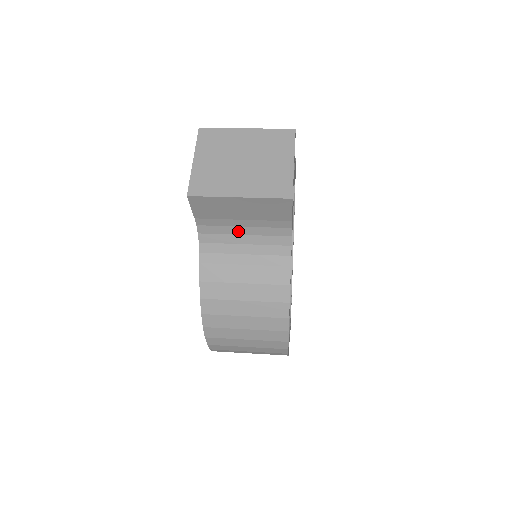
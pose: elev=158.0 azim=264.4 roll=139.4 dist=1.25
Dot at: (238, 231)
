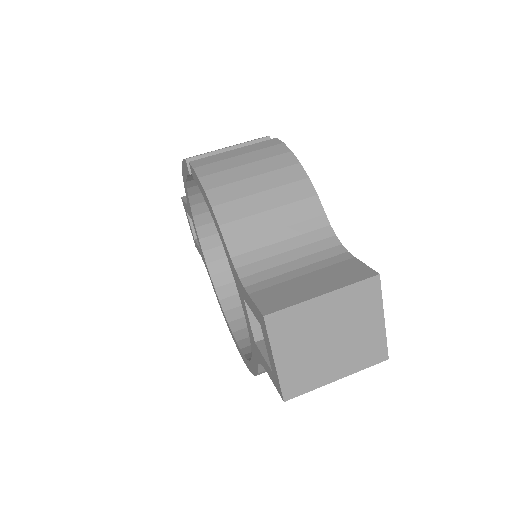
Dot at: occluded
